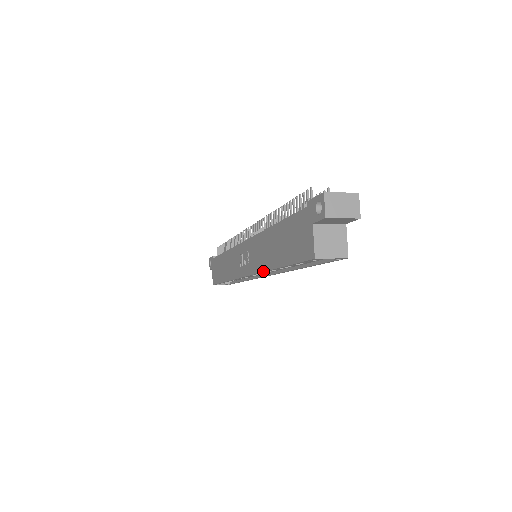
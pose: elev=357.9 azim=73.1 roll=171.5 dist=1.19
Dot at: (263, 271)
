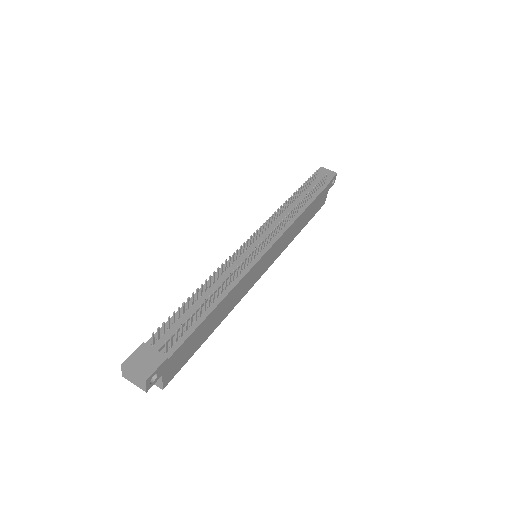
Dot at: occluded
